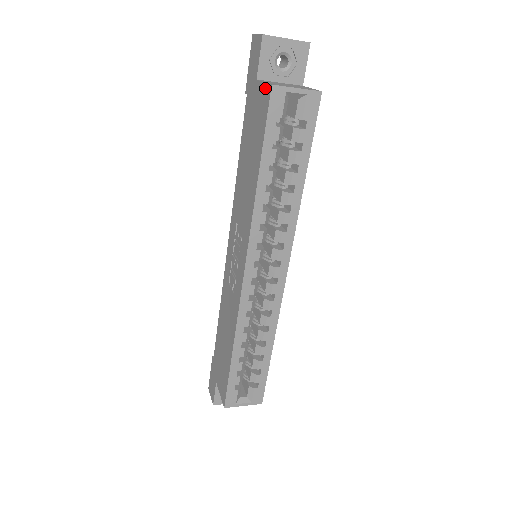
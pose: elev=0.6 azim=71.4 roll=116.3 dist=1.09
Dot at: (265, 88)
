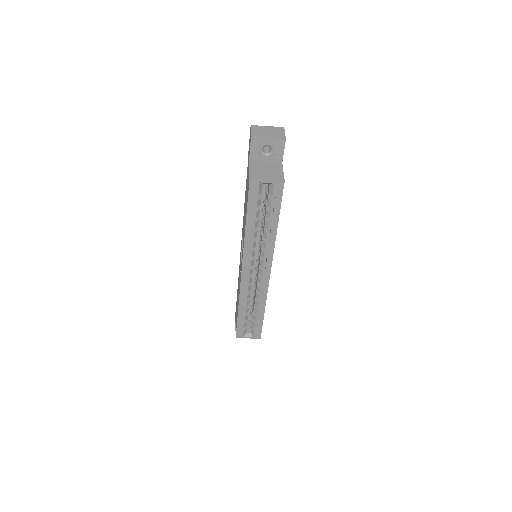
Dot at: occluded
